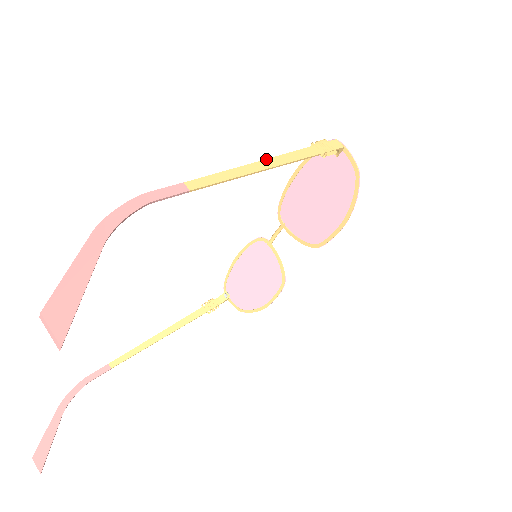
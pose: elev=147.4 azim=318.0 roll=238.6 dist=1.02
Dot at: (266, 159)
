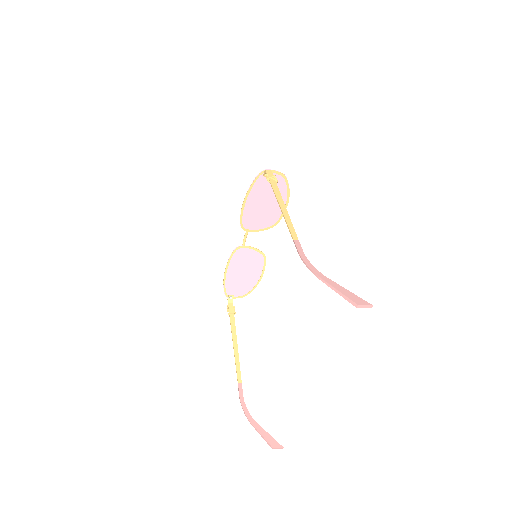
Dot at: (279, 204)
